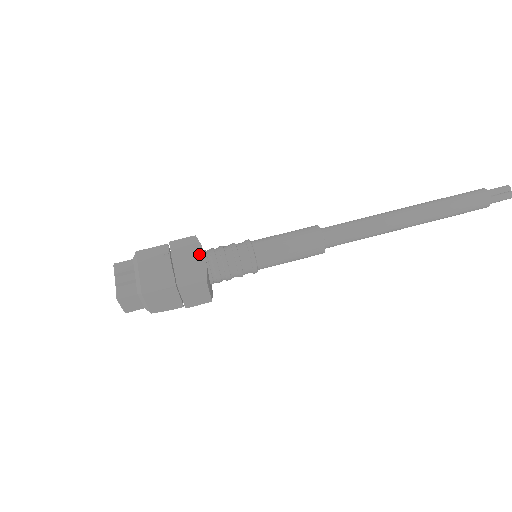
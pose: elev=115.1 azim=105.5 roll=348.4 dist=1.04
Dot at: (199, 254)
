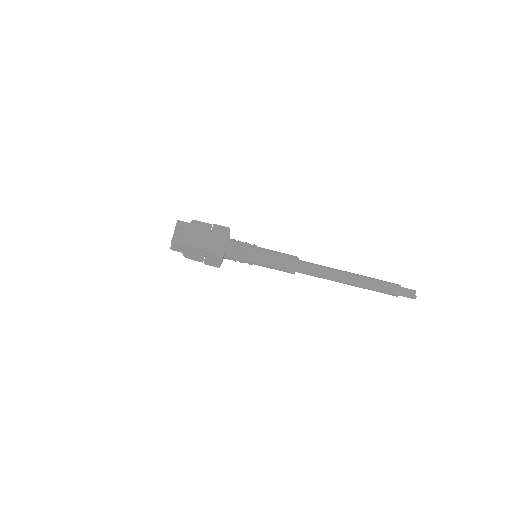
Dot at: (226, 240)
